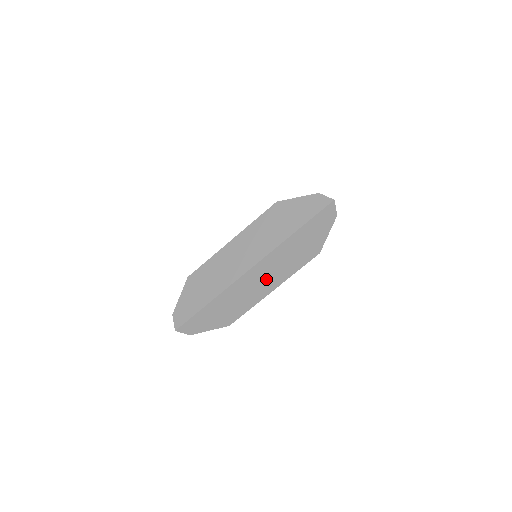
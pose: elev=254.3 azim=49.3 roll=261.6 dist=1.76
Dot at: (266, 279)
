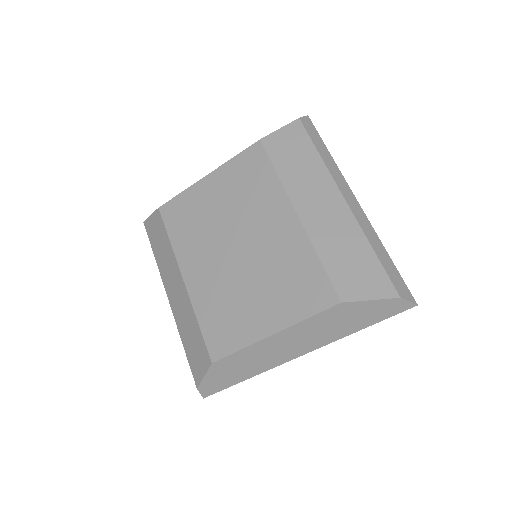
Dot at: occluded
